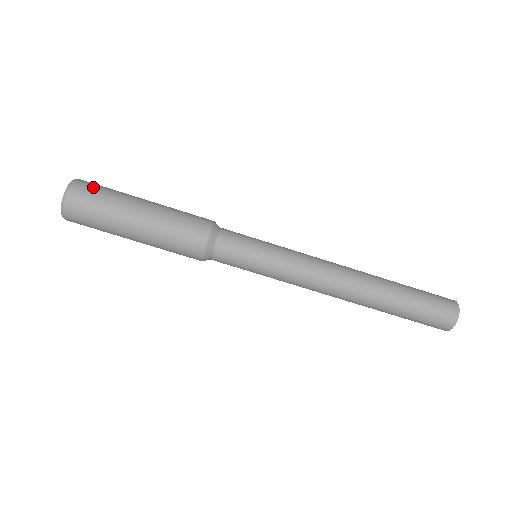
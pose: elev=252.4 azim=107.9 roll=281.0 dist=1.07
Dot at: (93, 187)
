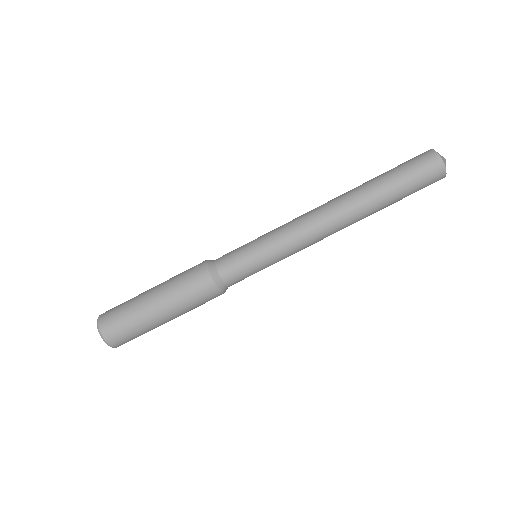
Dot at: (113, 310)
